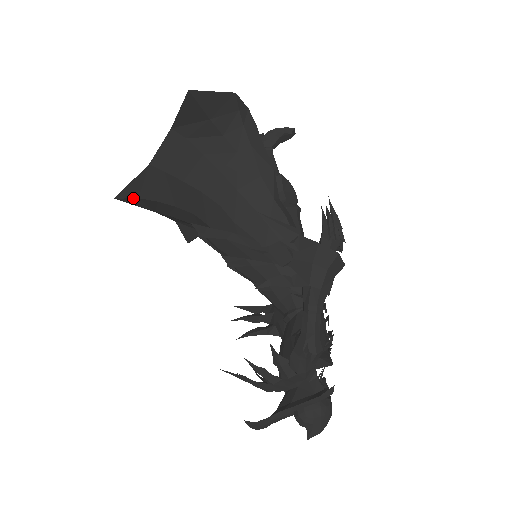
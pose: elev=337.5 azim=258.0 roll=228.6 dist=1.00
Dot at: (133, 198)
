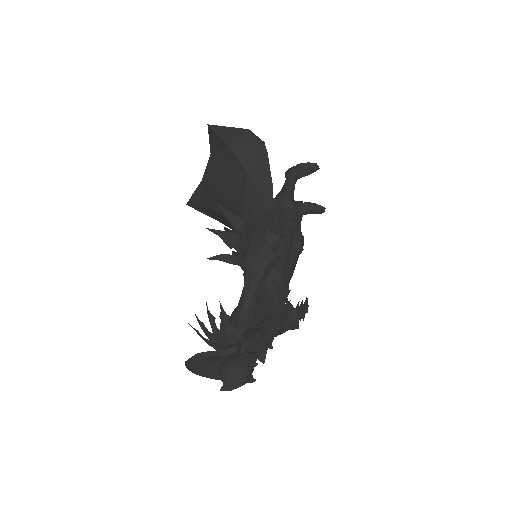
Dot at: (197, 206)
